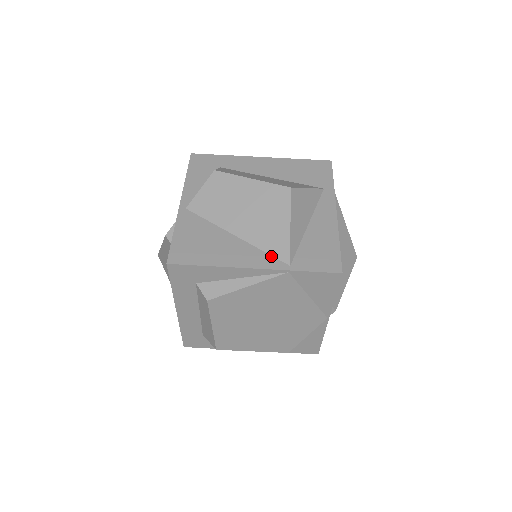
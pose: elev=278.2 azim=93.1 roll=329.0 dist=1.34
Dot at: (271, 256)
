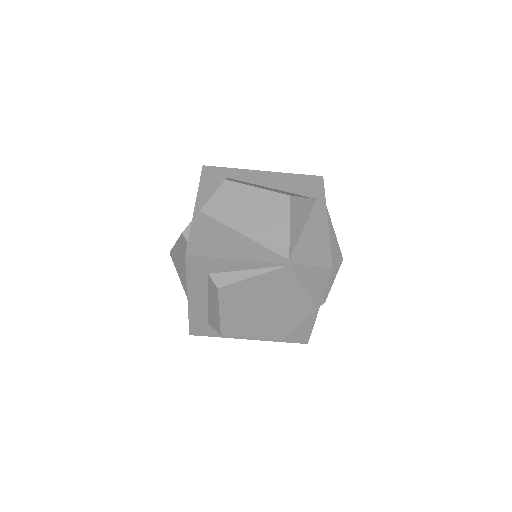
Dot at: (273, 252)
